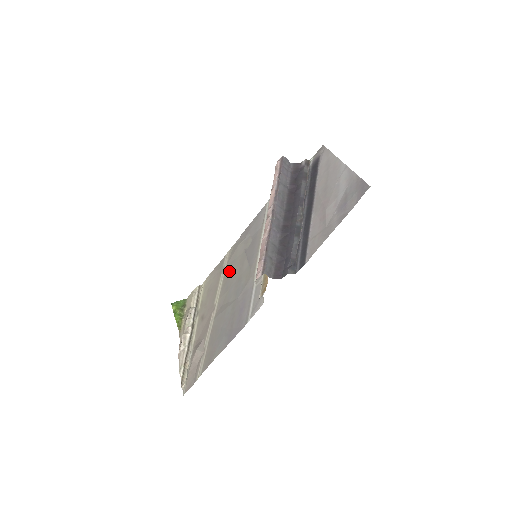
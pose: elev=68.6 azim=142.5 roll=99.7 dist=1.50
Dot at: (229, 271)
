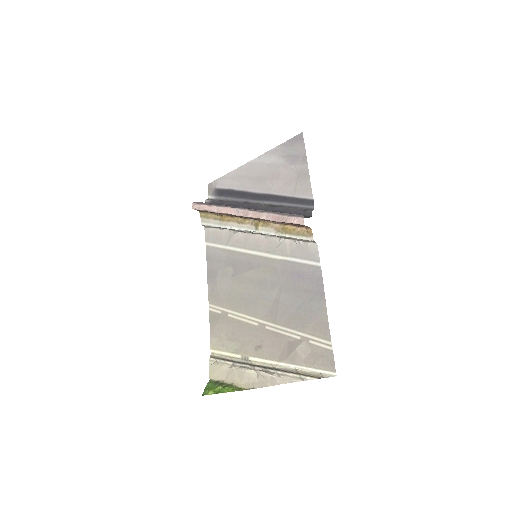
Dot at: (236, 301)
